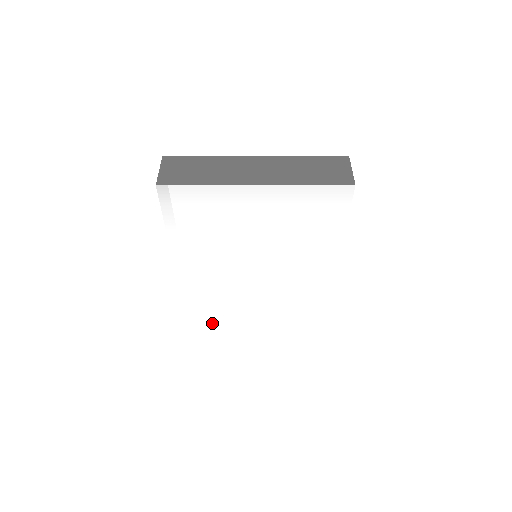
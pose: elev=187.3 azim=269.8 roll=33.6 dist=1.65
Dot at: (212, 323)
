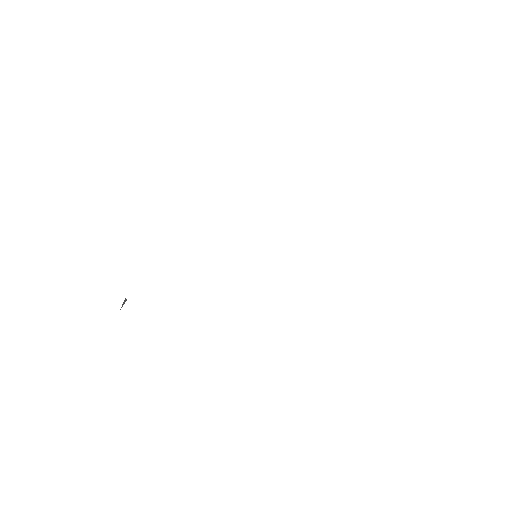
Dot at: (154, 317)
